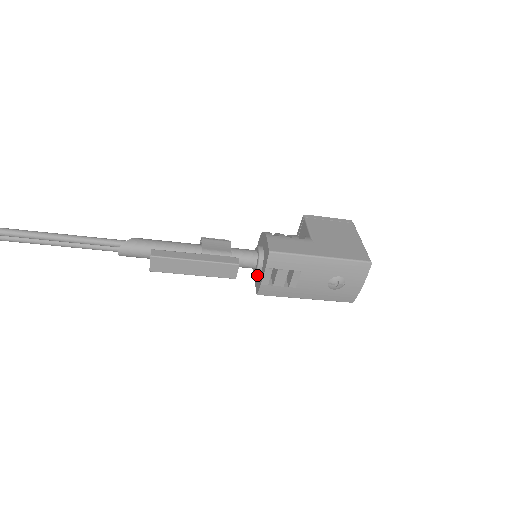
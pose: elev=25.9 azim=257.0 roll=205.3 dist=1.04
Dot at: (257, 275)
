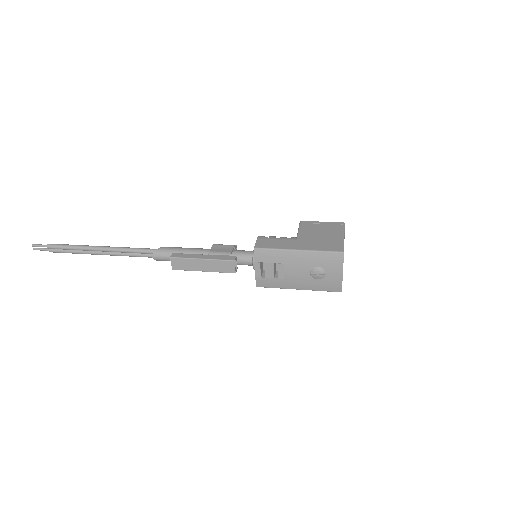
Dot at: occluded
